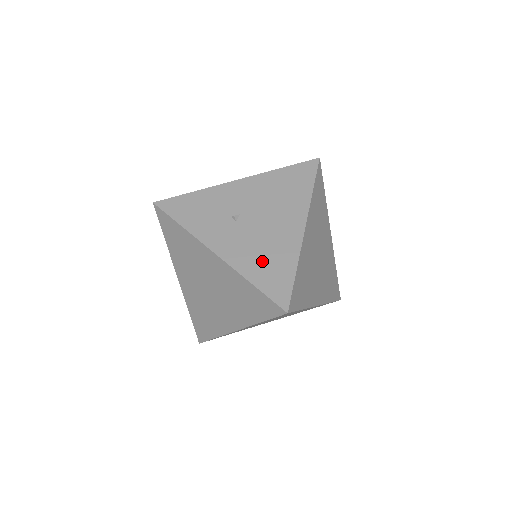
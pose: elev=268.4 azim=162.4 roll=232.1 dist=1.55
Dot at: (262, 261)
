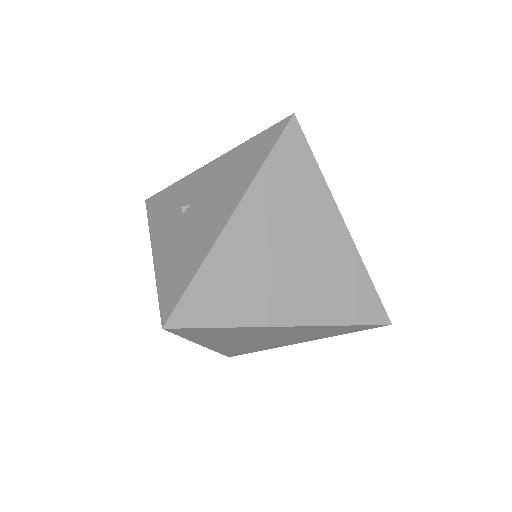
Dot at: (177, 260)
